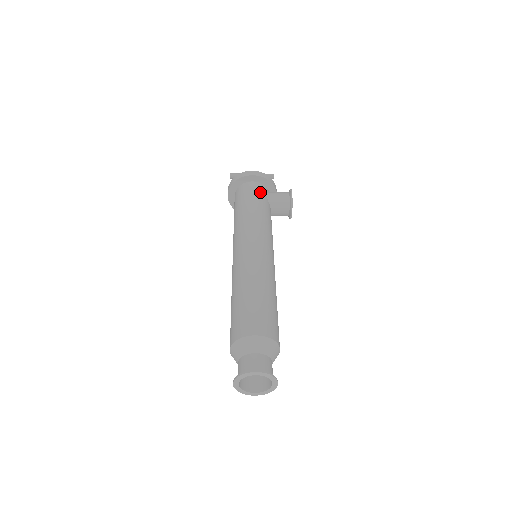
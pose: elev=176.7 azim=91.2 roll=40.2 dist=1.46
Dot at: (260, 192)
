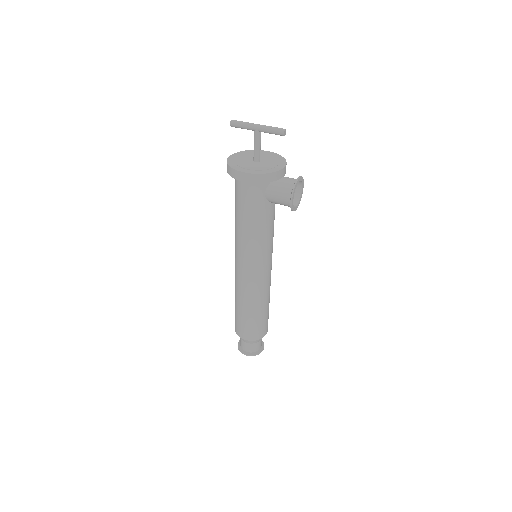
Dot at: (256, 197)
